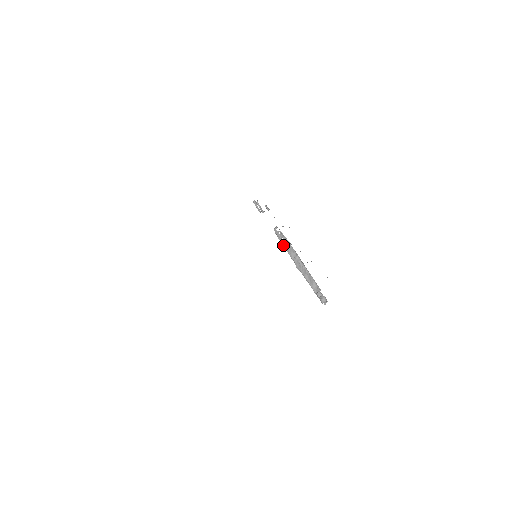
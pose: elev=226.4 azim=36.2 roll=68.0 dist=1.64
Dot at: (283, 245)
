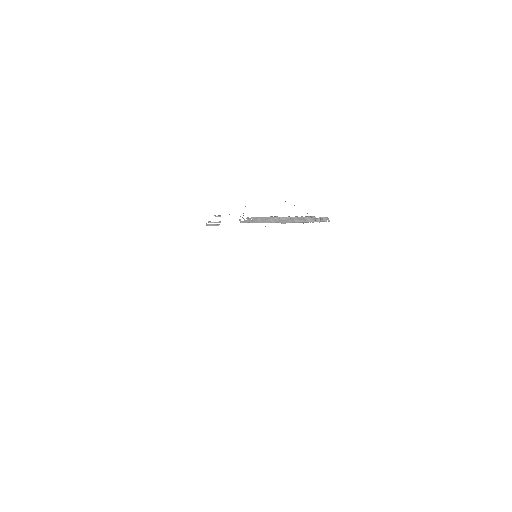
Dot at: occluded
